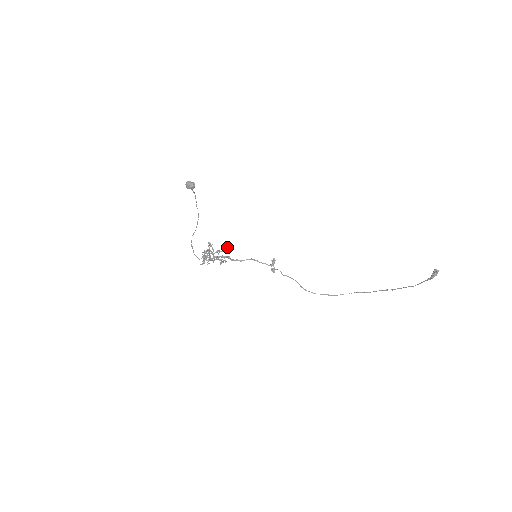
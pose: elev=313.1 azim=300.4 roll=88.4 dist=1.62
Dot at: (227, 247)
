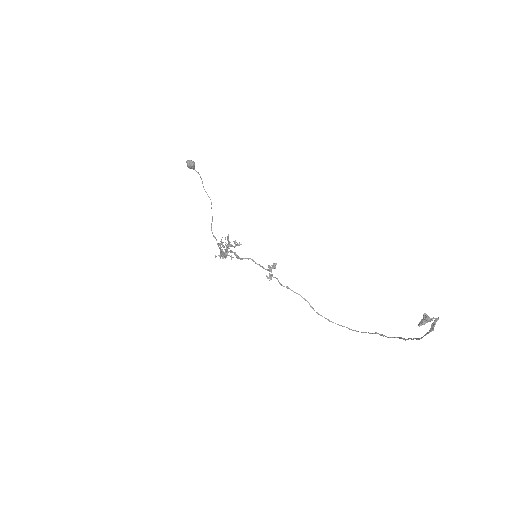
Dot at: (234, 241)
